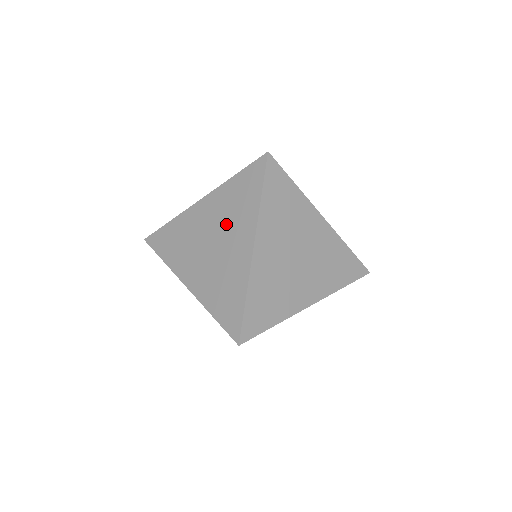
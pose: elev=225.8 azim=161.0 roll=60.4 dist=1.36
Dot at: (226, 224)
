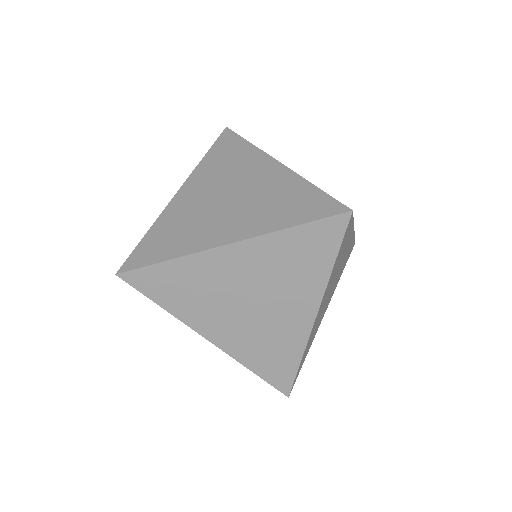
Dot at: (252, 202)
